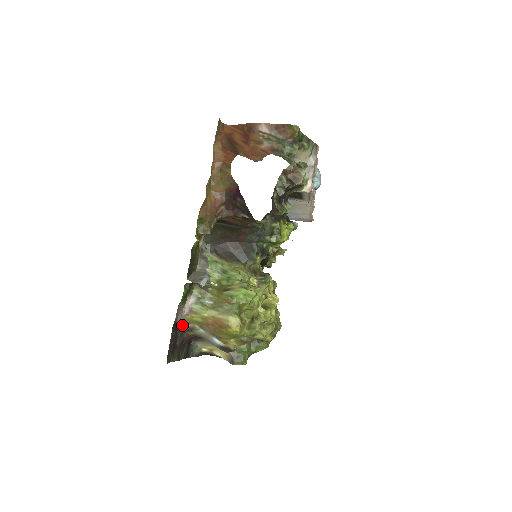
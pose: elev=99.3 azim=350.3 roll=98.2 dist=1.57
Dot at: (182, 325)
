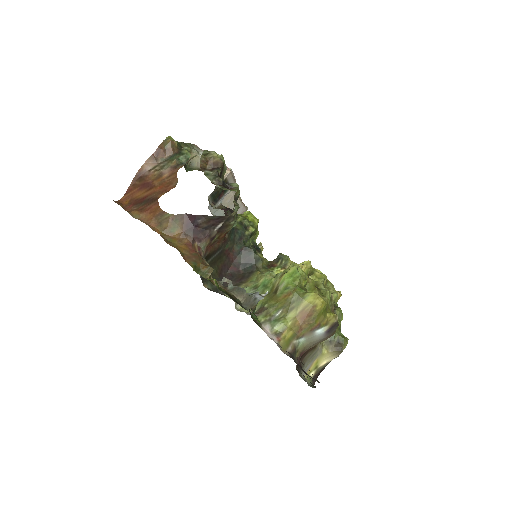
Dot at: (286, 354)
